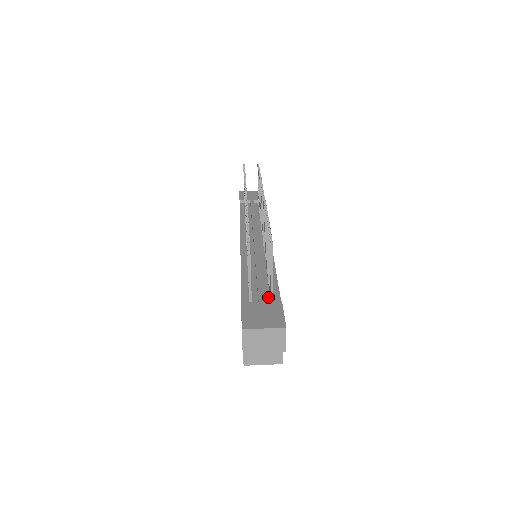
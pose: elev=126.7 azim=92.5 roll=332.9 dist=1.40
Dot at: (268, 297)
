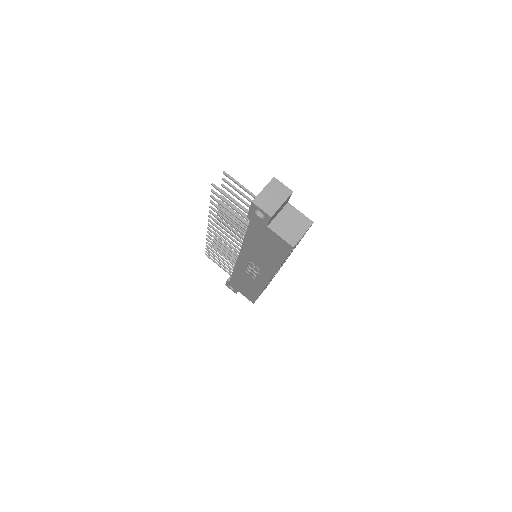
Dot at: occluded
